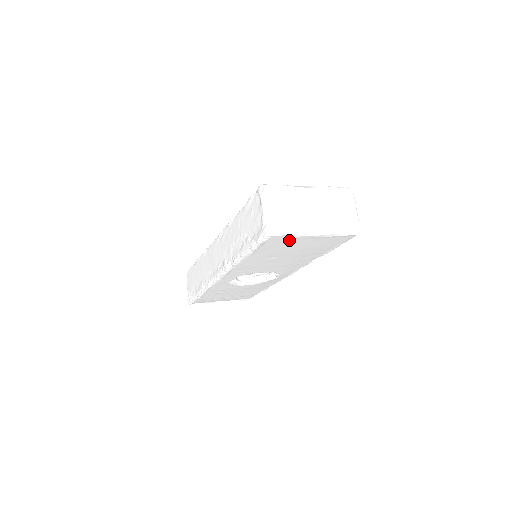
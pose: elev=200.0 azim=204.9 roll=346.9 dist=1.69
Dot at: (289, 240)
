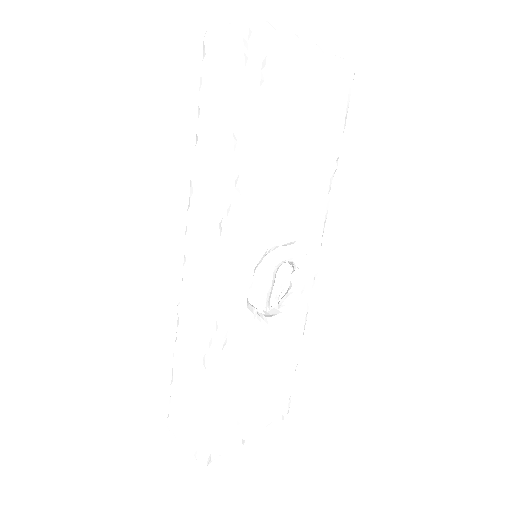
Dot at: (291, 64)
